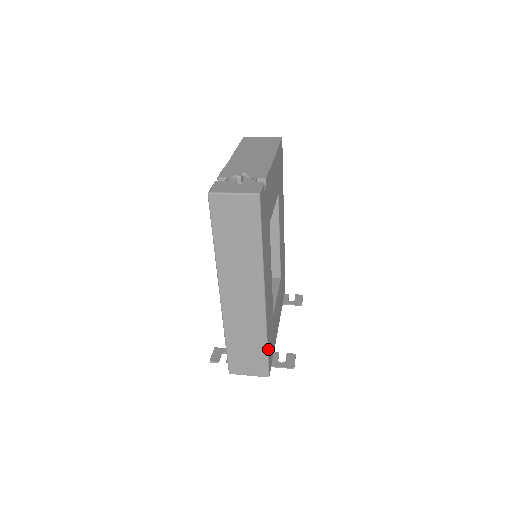
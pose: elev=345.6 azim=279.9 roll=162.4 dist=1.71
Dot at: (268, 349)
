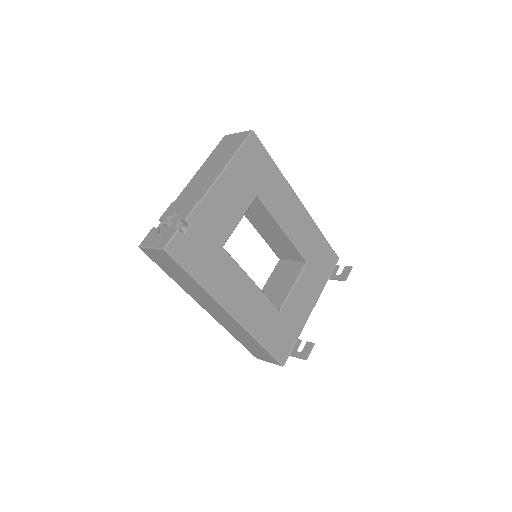
Dot at: (268, 347)
